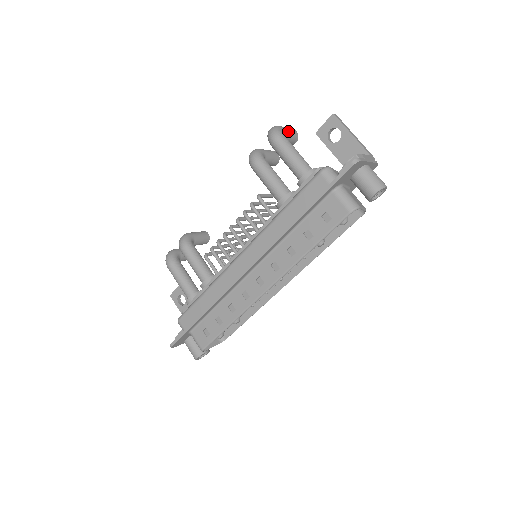
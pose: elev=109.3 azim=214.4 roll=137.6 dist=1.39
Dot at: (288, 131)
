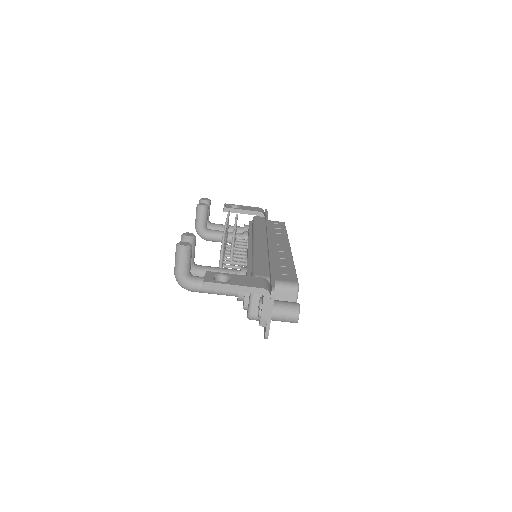
Dot at: (184, 267)
